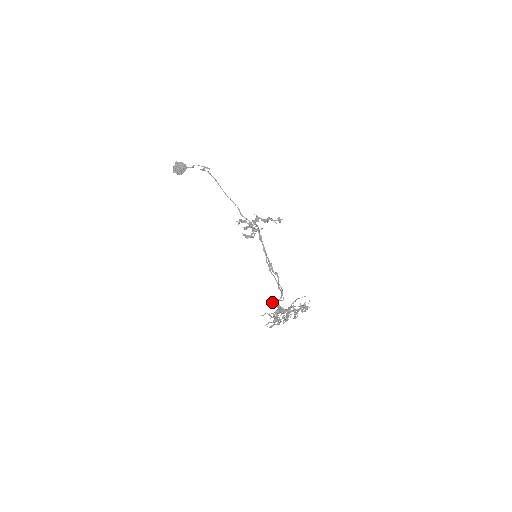
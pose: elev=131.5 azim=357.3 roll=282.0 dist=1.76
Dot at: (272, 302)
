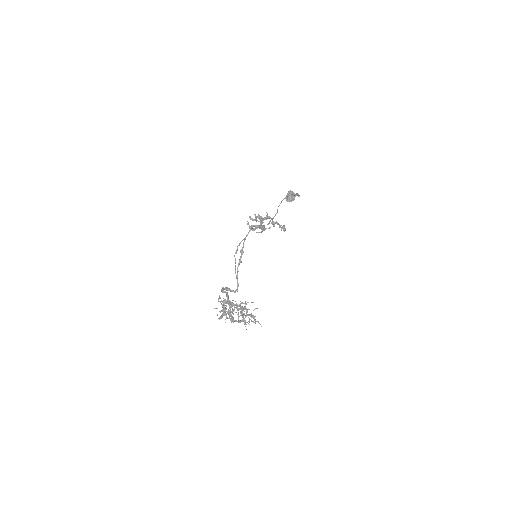
Dot at: (228, 290)
